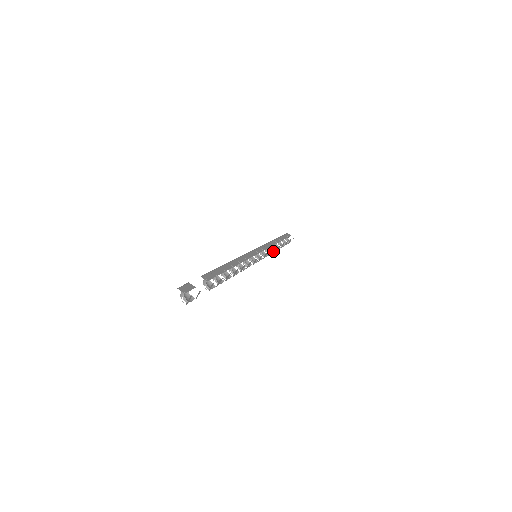
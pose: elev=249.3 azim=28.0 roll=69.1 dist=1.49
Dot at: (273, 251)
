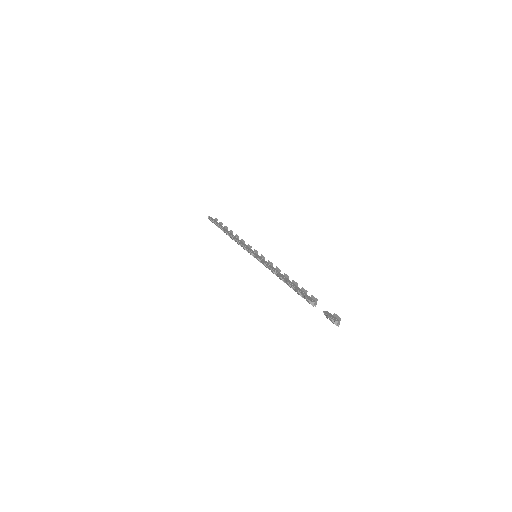
Dot at: occluded
